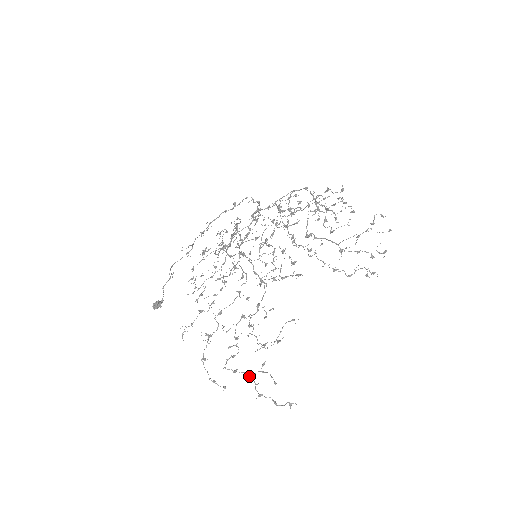
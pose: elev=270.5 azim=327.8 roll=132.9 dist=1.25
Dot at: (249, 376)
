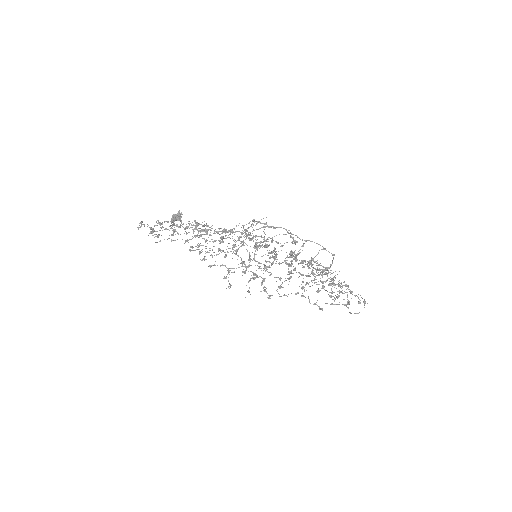
Dot at: (162, 227)
